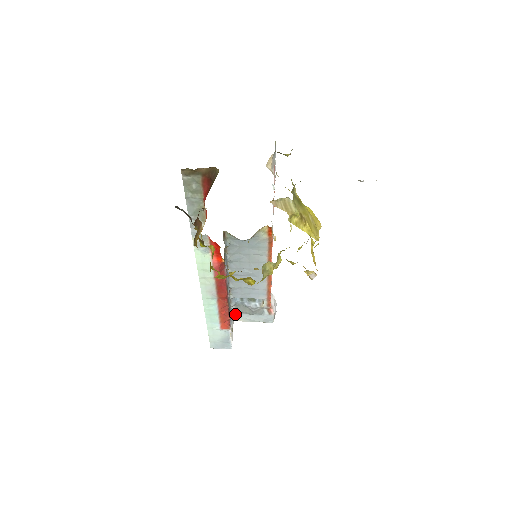
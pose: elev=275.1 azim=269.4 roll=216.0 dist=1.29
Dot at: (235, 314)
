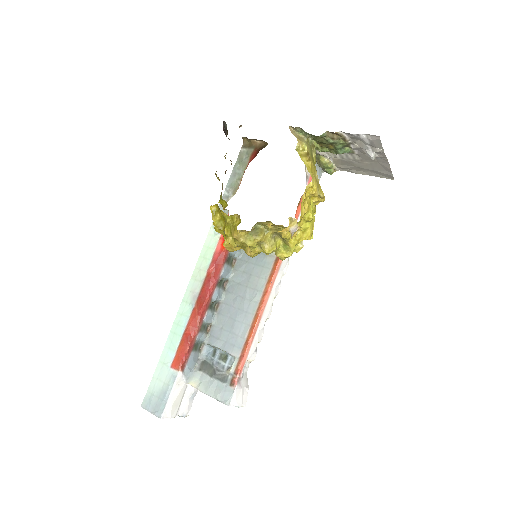
Dot at: (196, 370)
